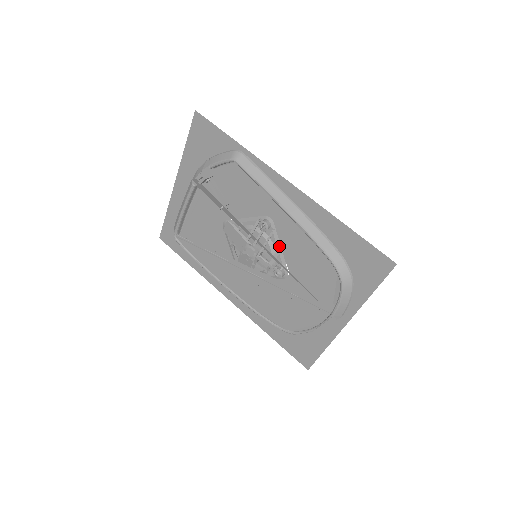
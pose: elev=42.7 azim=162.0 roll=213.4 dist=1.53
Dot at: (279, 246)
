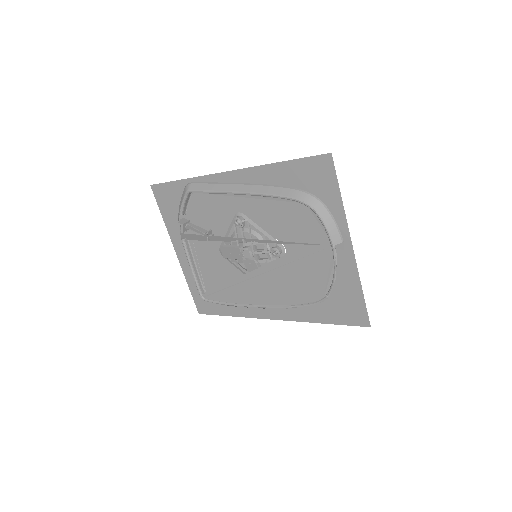
Dot at: (260, 229)
